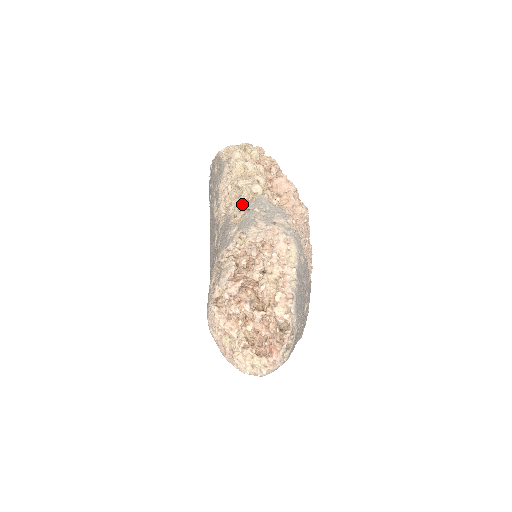
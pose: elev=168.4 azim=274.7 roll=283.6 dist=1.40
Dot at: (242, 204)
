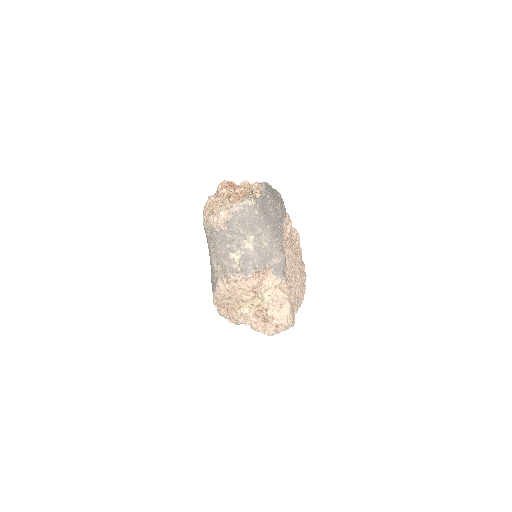
Dot at: occluded
